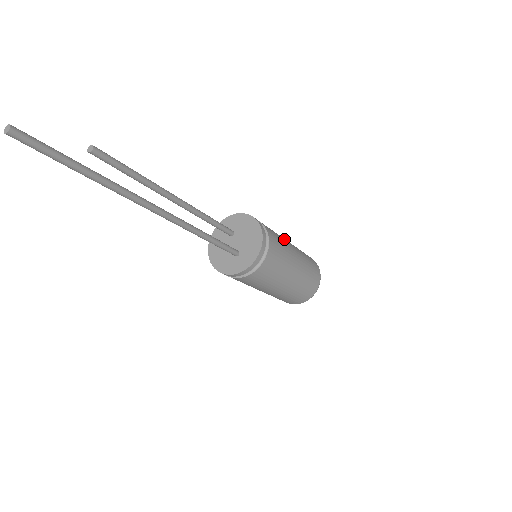
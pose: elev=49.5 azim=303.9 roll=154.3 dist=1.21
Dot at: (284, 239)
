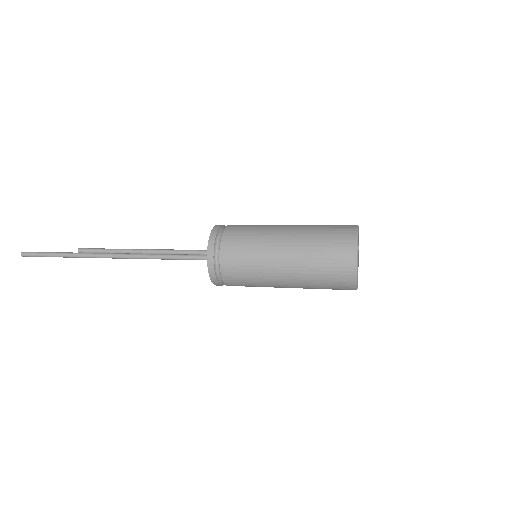
Dot at: occluded
